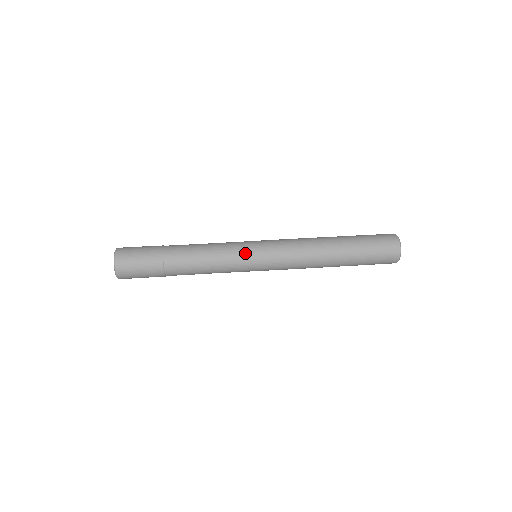
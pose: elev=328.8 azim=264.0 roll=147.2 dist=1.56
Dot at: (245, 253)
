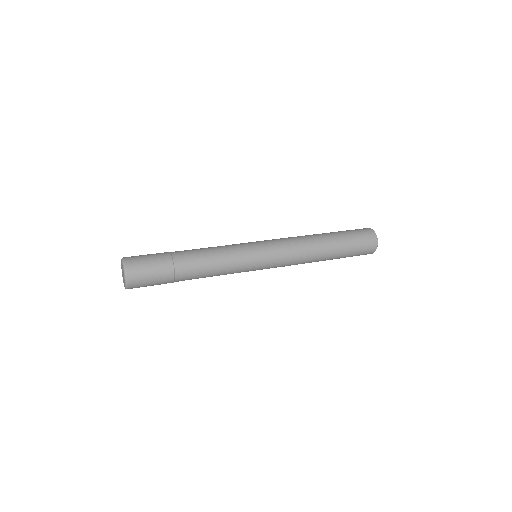
Dot at: (248, 247)
